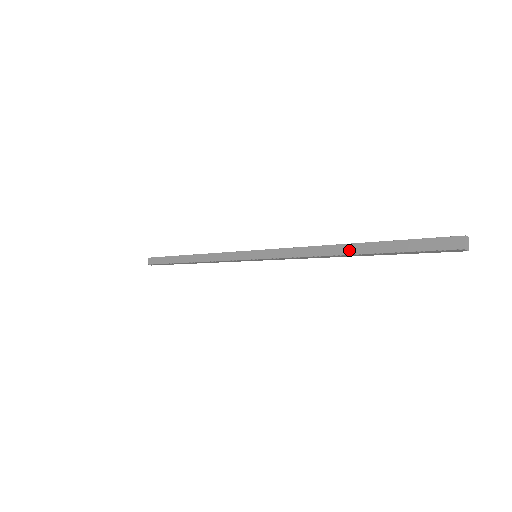
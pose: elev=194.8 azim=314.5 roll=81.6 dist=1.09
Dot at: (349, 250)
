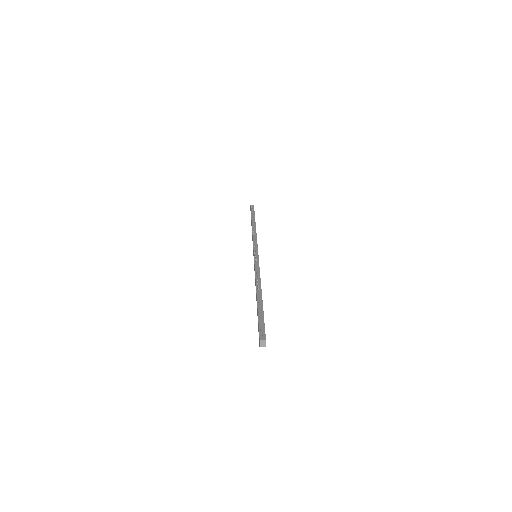
Dot at: (256, 297)
